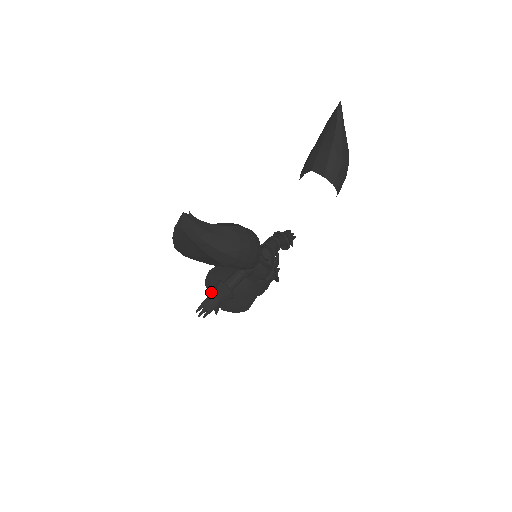
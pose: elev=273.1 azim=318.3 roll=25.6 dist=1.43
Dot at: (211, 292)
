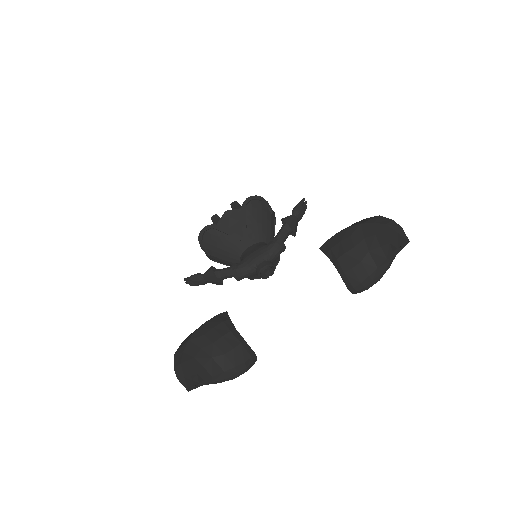
Dot at: (202, 249)
